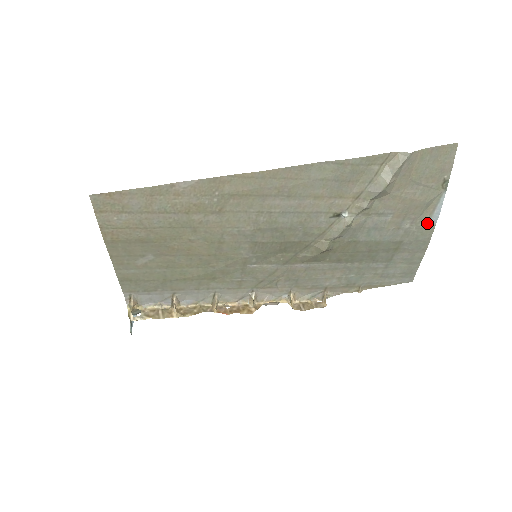
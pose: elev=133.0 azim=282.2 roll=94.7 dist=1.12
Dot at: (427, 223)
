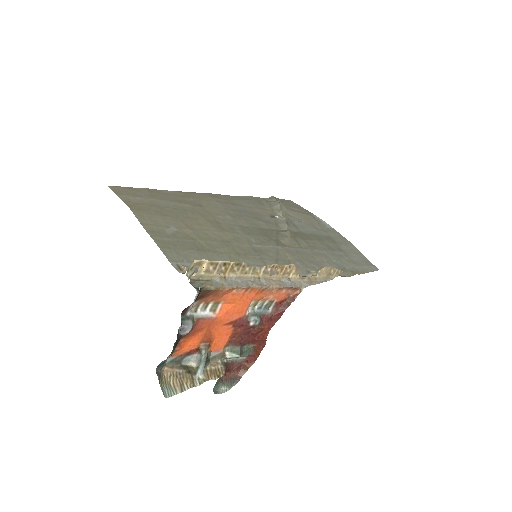
Dot at: (328, 228)
